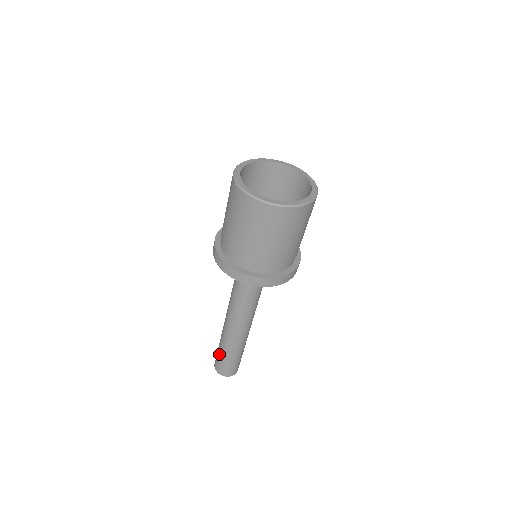
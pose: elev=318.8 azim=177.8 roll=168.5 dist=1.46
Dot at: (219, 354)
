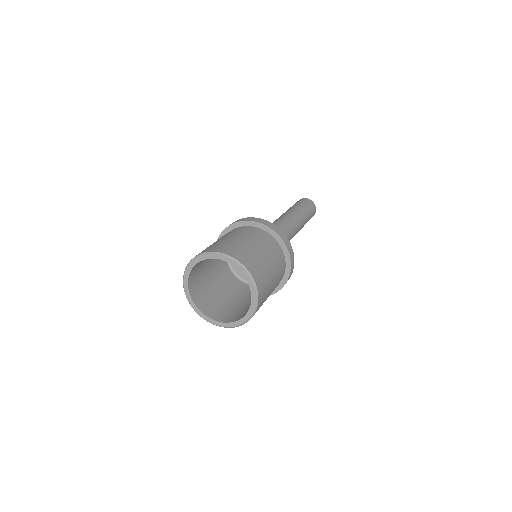
Dot at: occluded
